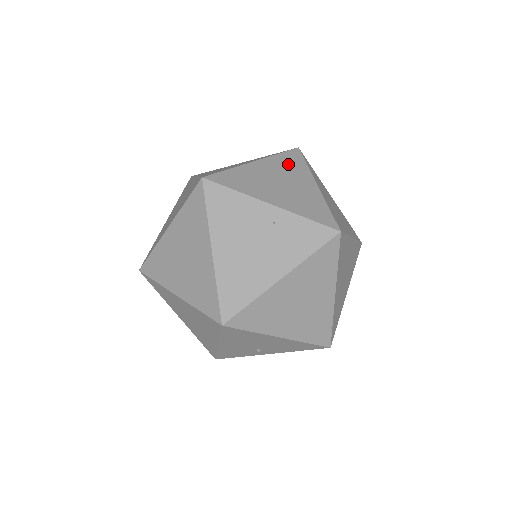
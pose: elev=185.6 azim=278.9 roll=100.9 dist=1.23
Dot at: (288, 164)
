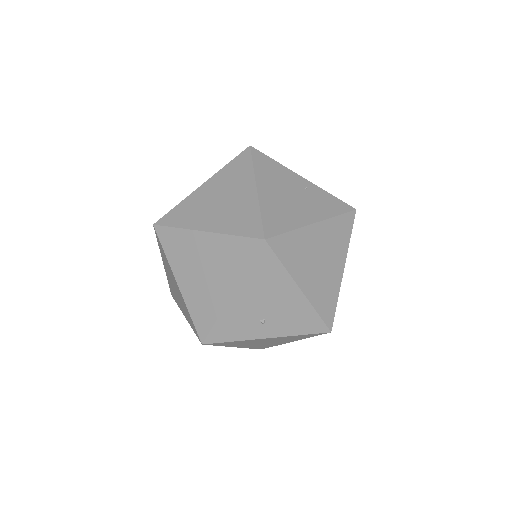
Dot at: occluded
